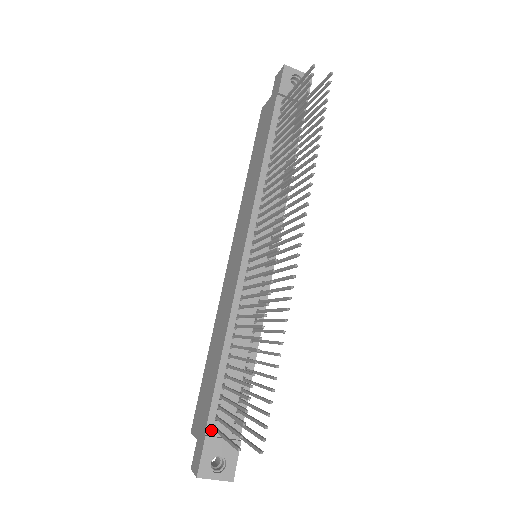
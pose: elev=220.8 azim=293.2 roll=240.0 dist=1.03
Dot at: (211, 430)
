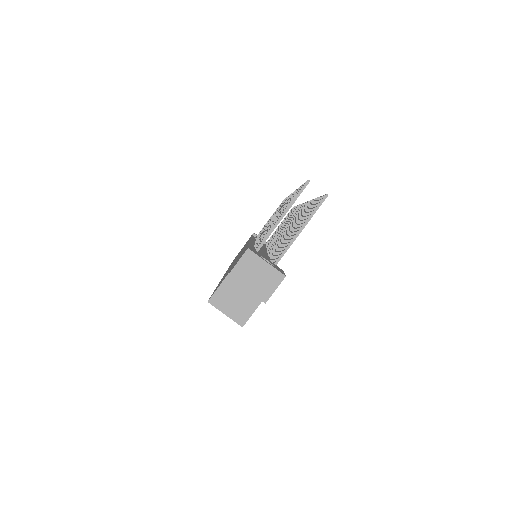
Dot at: occluded
